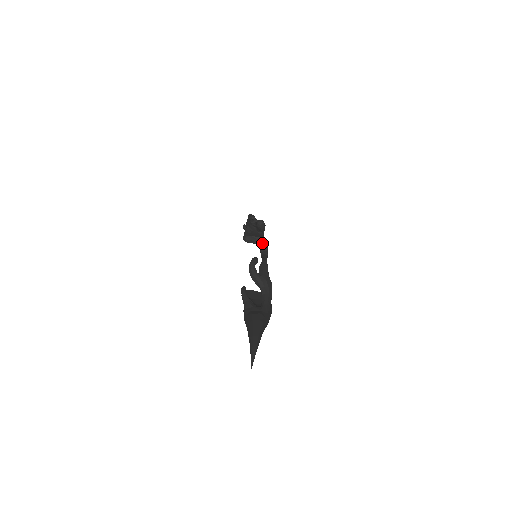
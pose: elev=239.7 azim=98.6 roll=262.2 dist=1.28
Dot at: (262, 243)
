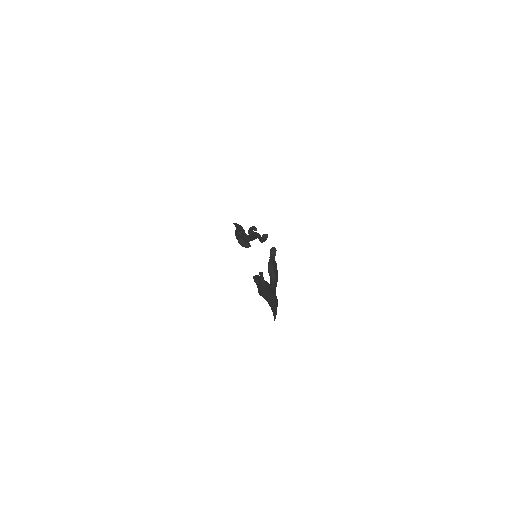
Dot at: (274, 250)
